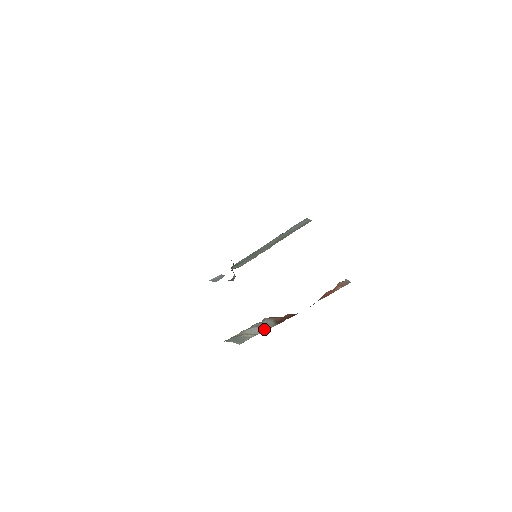
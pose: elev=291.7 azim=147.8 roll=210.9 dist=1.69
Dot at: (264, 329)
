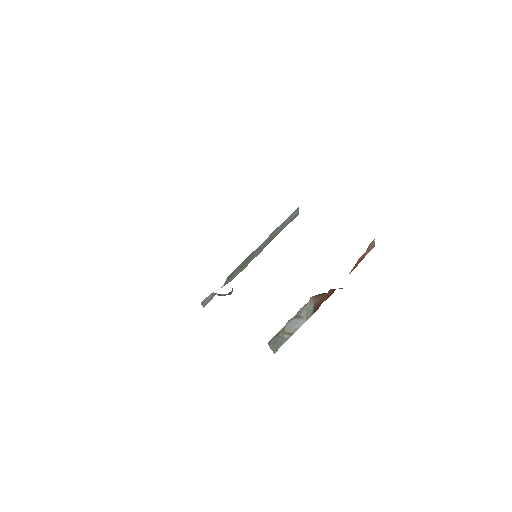
Dot at: (300, 323)
